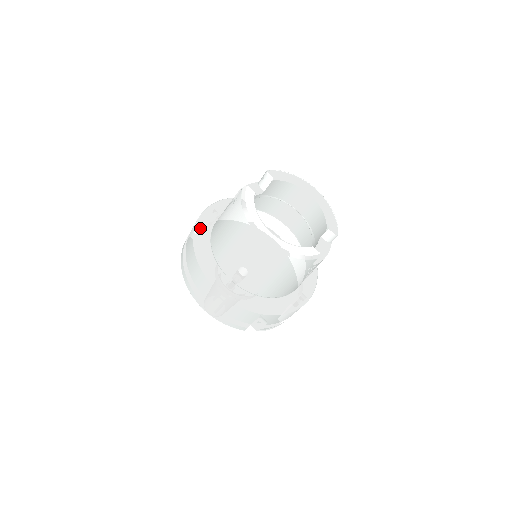
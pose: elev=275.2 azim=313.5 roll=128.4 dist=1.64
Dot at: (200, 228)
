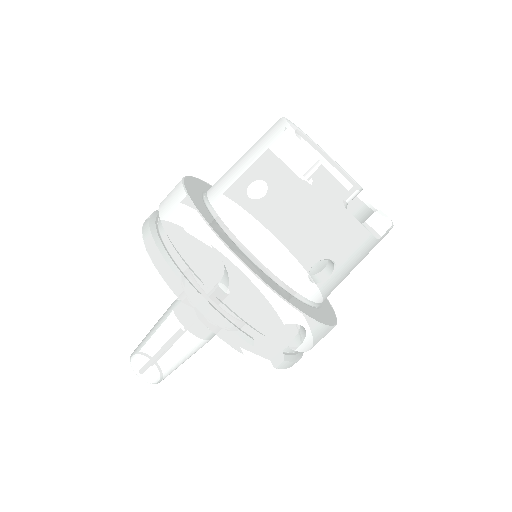
Dot at: (208, 185)
